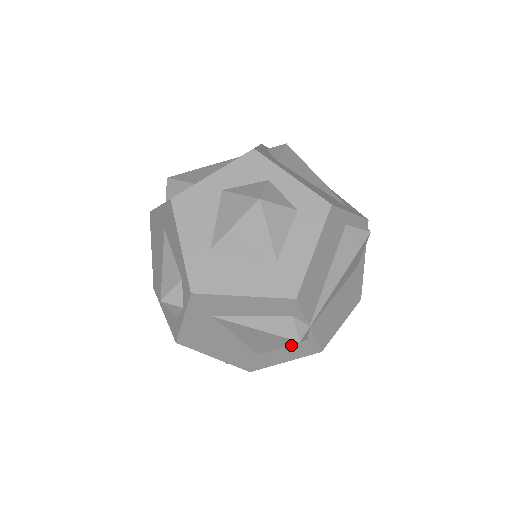
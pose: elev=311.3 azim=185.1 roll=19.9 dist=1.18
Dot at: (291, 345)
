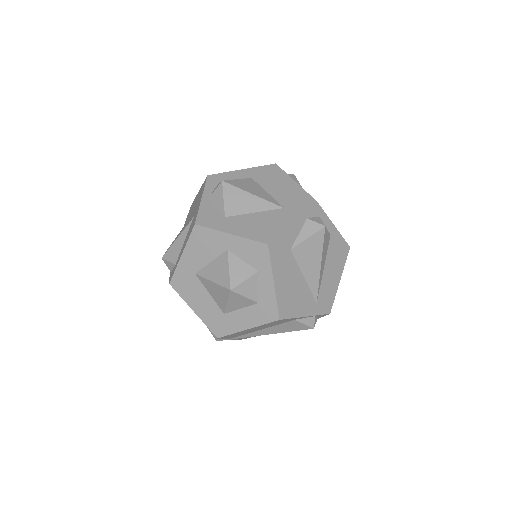
Dot at: occluded
